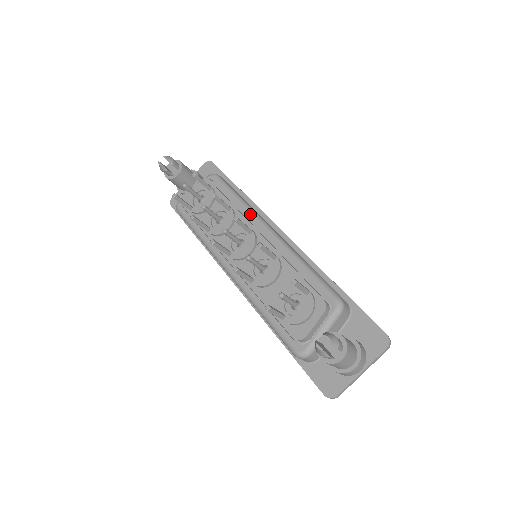
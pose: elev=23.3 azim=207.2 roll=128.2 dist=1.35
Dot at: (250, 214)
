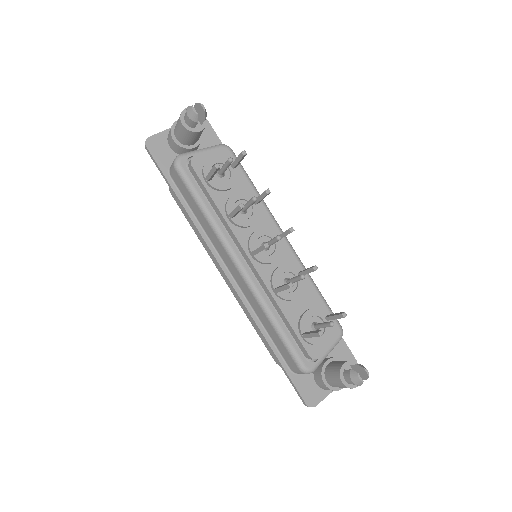
Dot at: (270, 215)
